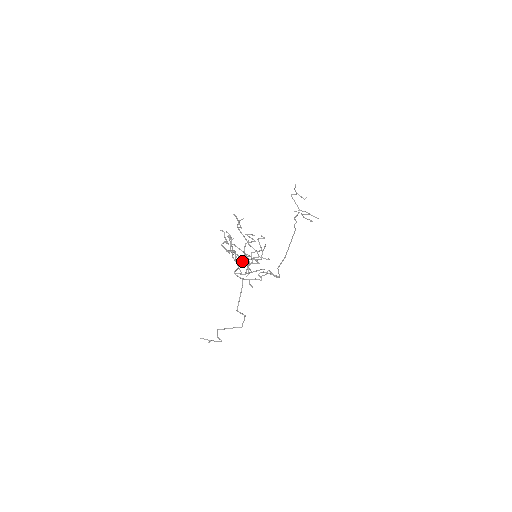
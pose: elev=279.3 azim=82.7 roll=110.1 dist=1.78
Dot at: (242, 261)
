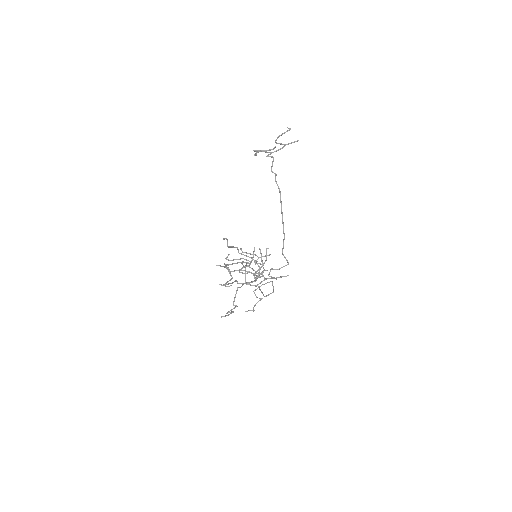
Dot at: (245, 265)
